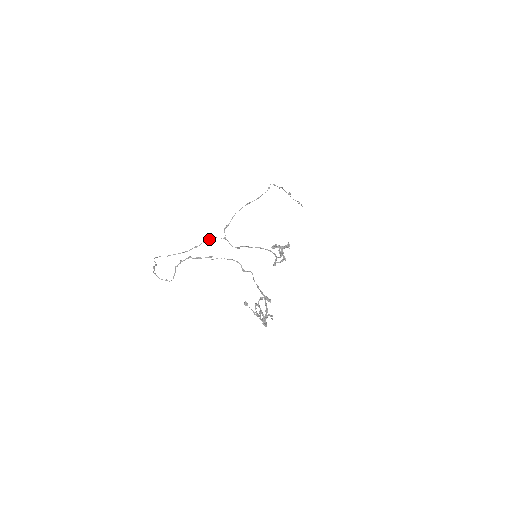
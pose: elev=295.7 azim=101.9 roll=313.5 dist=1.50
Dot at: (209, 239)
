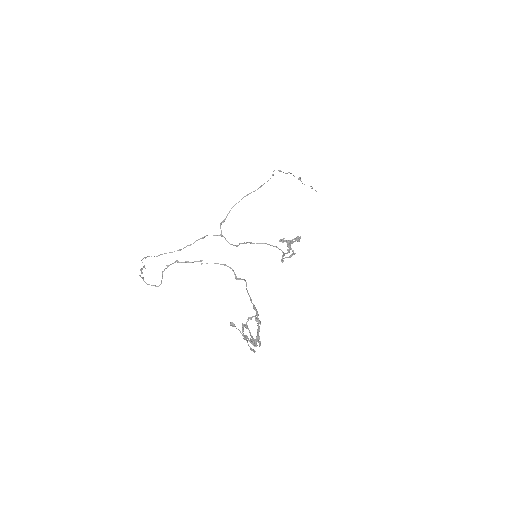
Dot at: occluded
